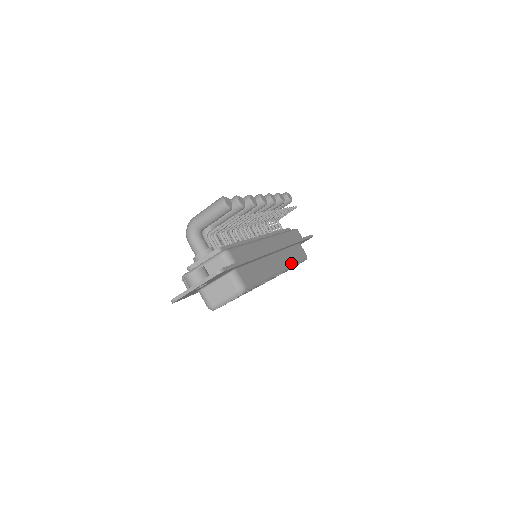
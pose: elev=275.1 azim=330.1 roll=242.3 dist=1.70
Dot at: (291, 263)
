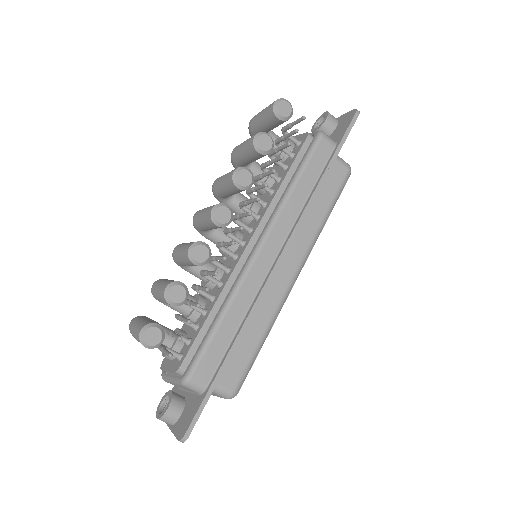
Dot at: (315, 236)
